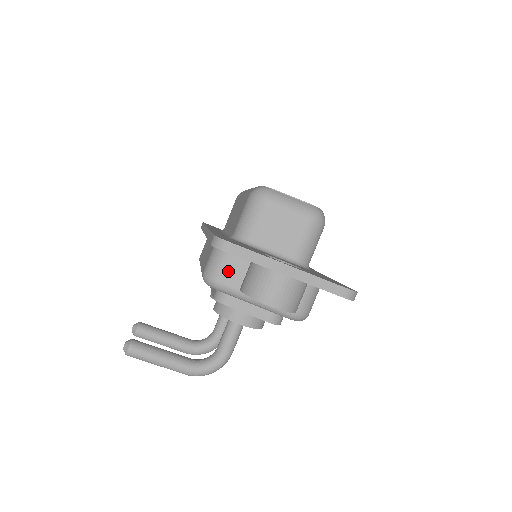
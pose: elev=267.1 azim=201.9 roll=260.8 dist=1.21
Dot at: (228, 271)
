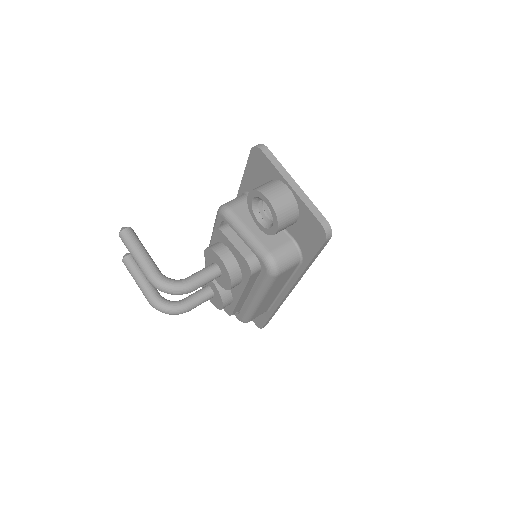
Dot at: (241, 206)
